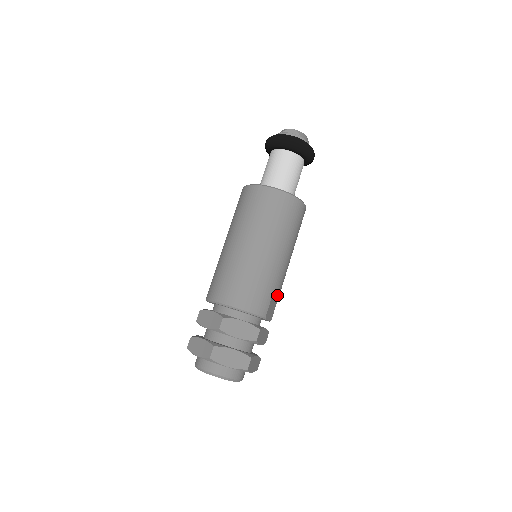
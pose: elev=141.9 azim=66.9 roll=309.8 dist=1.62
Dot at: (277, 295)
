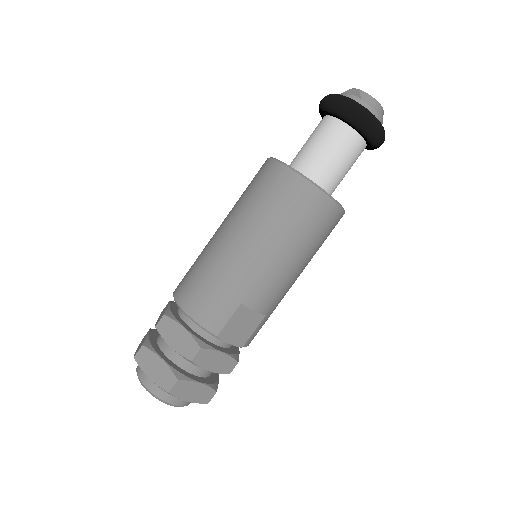
Dot at: (257, 315)
